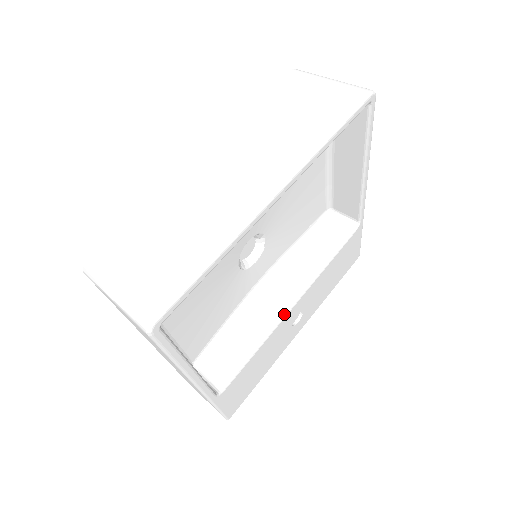
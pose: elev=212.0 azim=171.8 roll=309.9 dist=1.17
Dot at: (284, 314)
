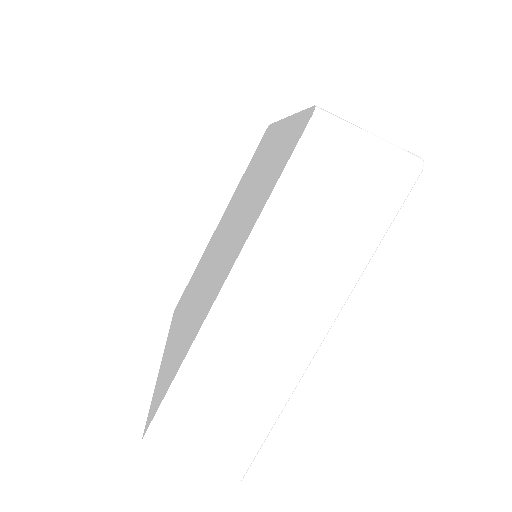
Dot at: occluded
